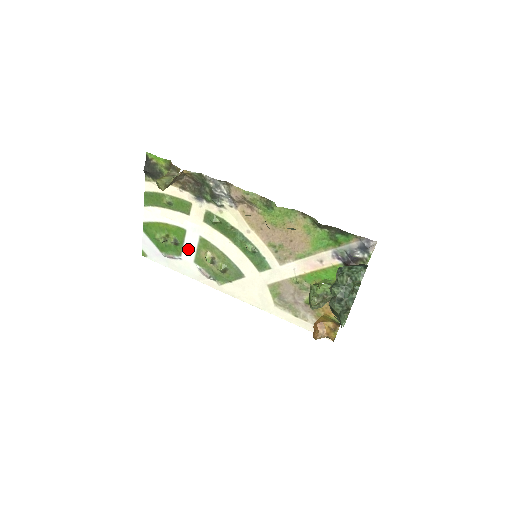
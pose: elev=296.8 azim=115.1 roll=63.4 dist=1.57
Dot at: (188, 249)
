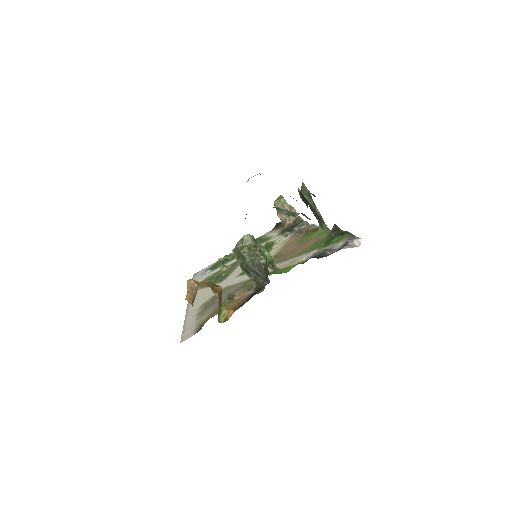
Dot at: occluded
